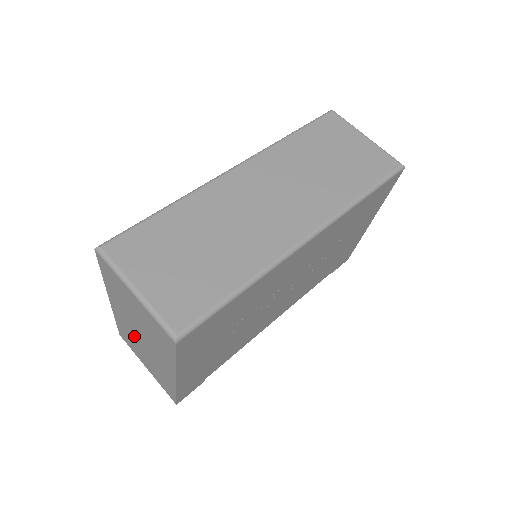
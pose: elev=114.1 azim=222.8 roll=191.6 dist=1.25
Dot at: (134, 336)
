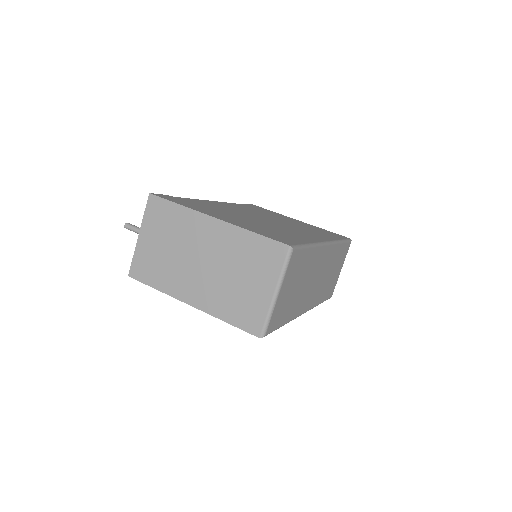
Dot at: (189, 243)
